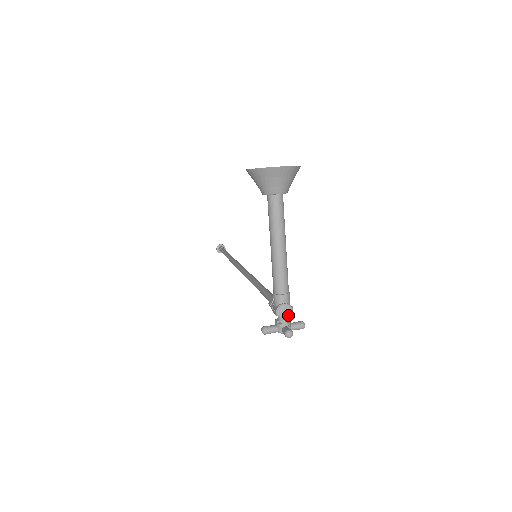
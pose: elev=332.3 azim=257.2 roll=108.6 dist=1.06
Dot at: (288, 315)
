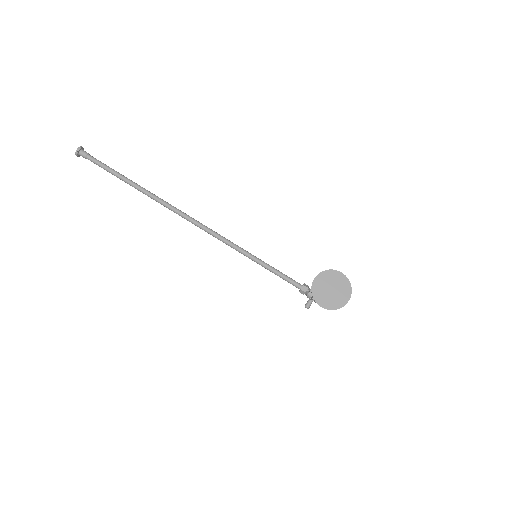
Dot at: occluded
